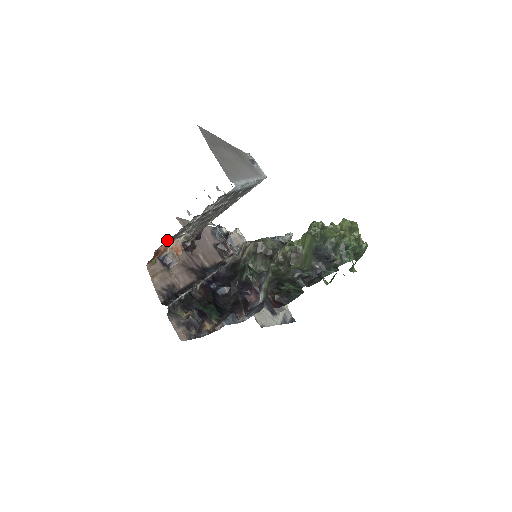
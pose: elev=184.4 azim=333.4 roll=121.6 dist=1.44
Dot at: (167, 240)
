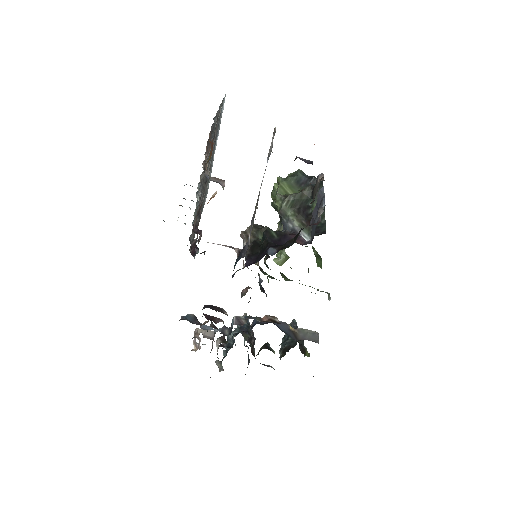
Dot at: (211, 128)
